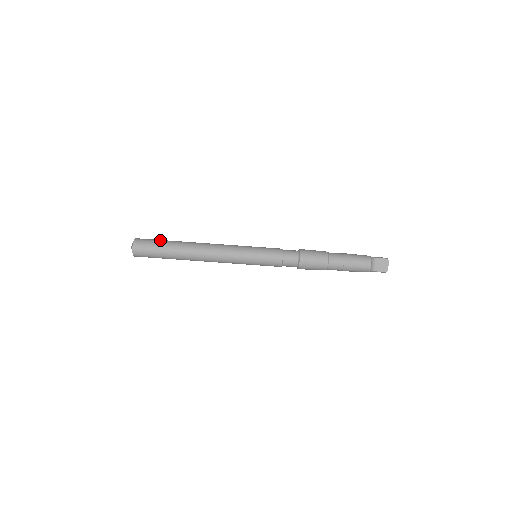
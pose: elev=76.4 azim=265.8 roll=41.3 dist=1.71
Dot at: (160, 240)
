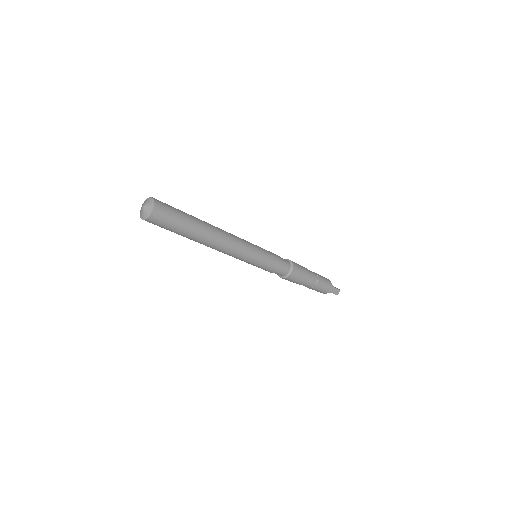
Dot at: (177, 227)
